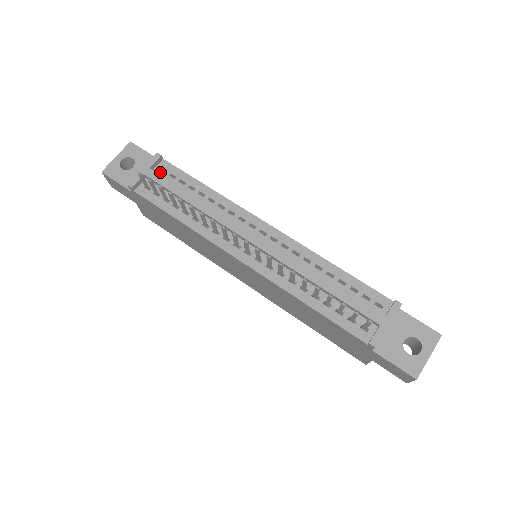
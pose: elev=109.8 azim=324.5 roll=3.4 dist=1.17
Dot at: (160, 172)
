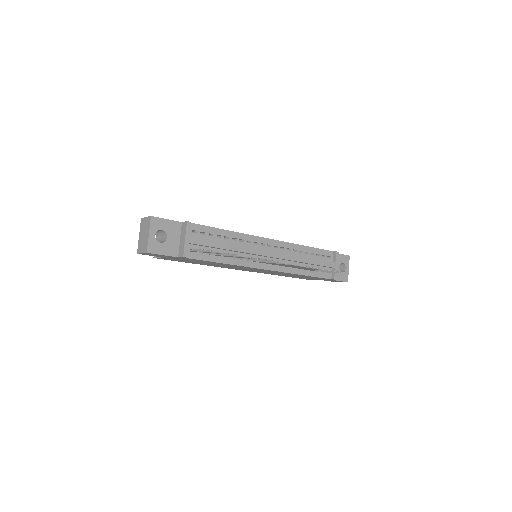
Dot at: (193, 234)
